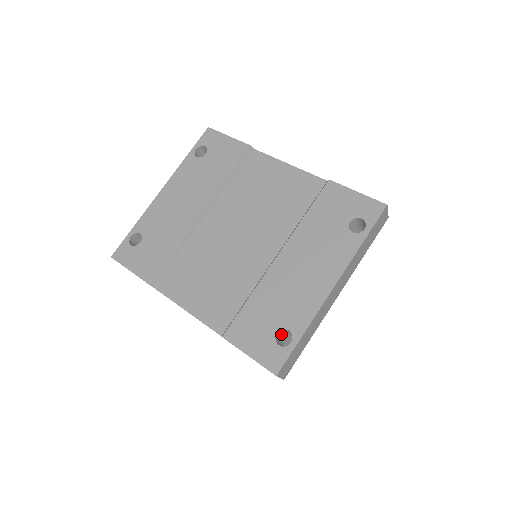
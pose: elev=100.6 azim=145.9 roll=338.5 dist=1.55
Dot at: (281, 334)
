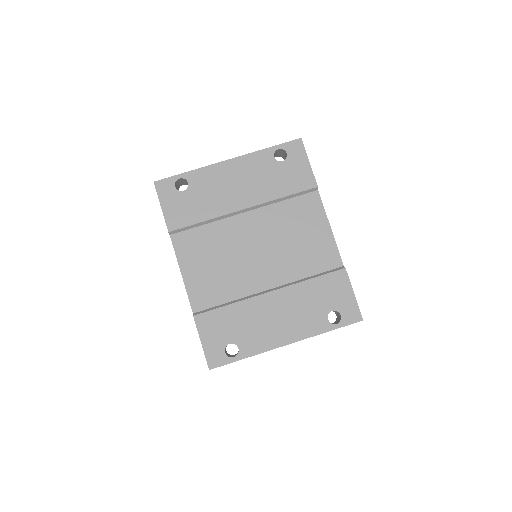
Dot at: occluded
